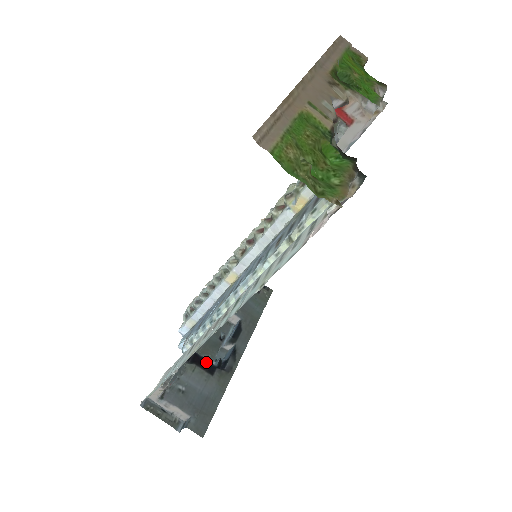
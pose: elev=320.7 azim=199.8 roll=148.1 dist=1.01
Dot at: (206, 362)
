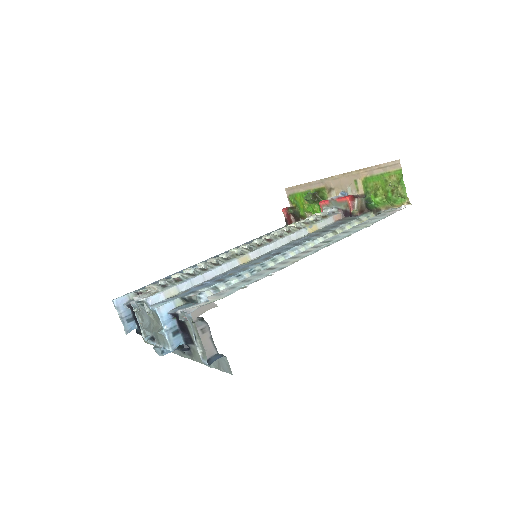
Dot at: (184, 332)
